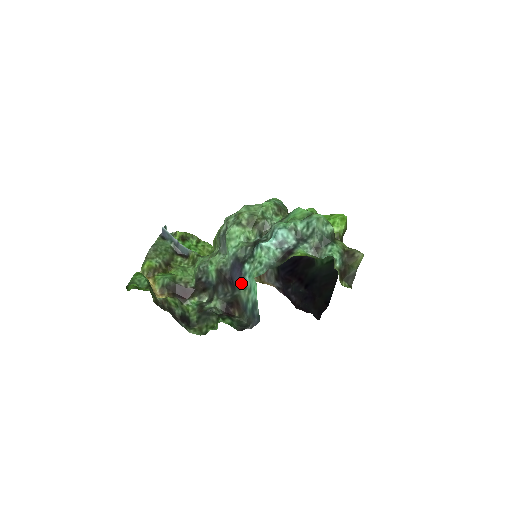
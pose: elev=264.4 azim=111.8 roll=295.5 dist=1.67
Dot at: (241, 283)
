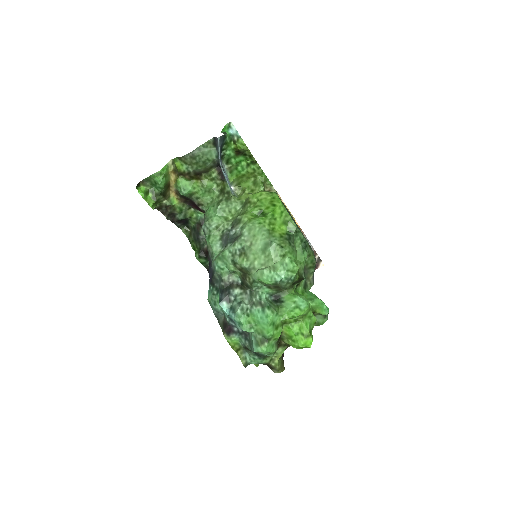
Dot at: occluded
